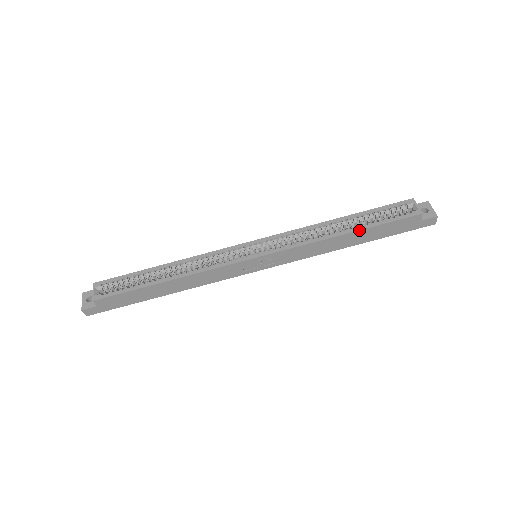
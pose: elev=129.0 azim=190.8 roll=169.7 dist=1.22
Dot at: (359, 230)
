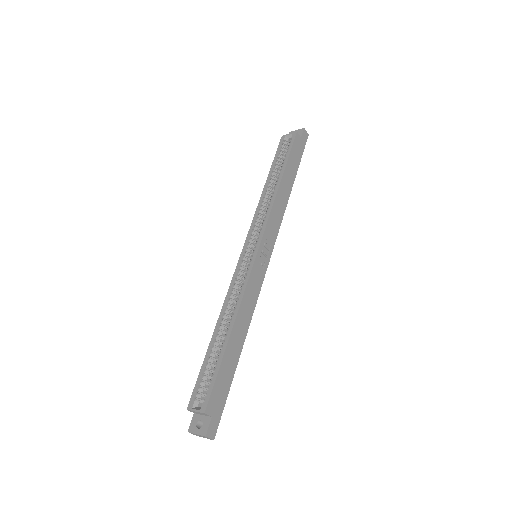
Dot at: (283, 172)
